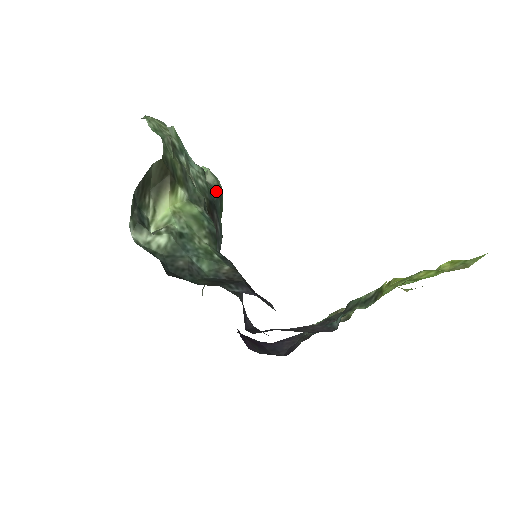
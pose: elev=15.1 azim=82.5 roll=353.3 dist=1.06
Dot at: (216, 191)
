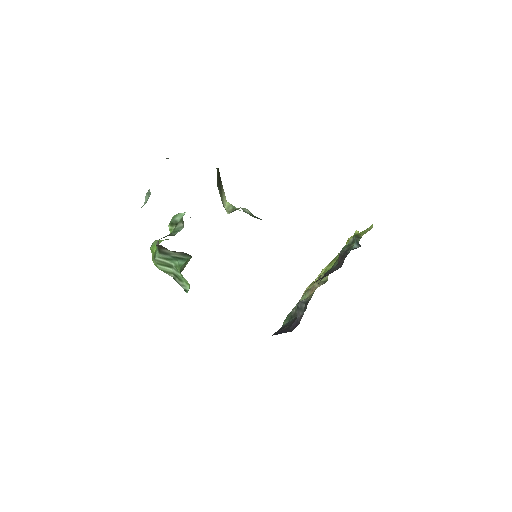
Dot at: occluded
